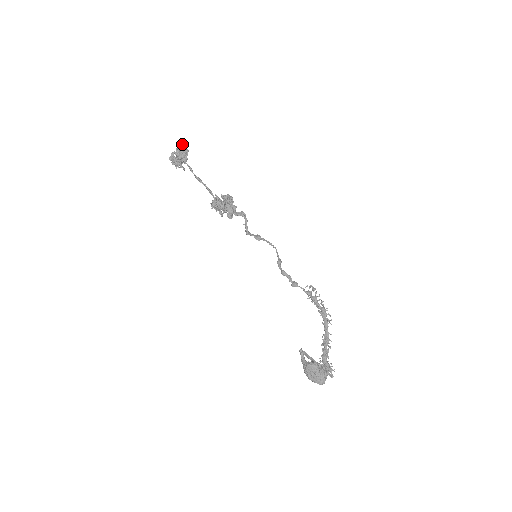
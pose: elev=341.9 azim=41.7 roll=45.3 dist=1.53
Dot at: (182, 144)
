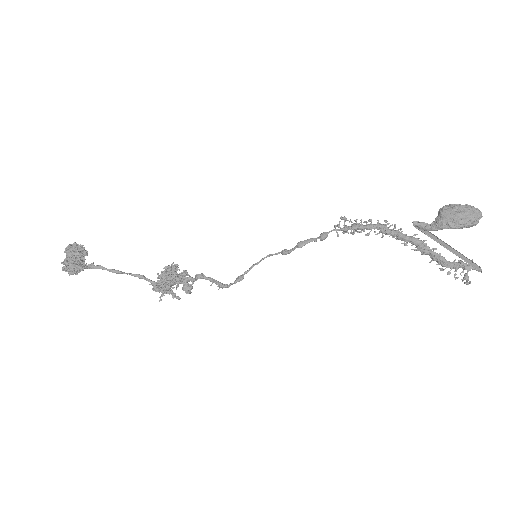
Dot at: (68, 248)
